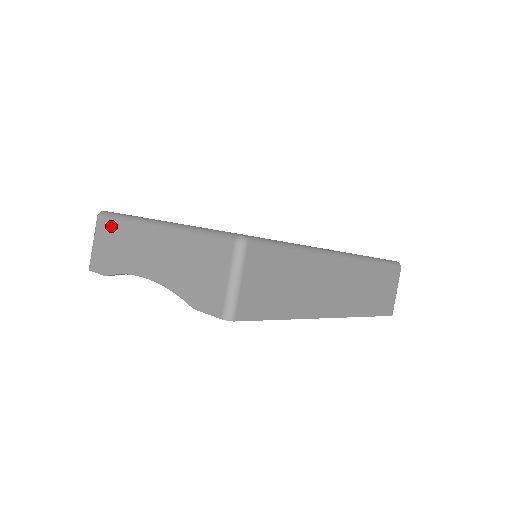
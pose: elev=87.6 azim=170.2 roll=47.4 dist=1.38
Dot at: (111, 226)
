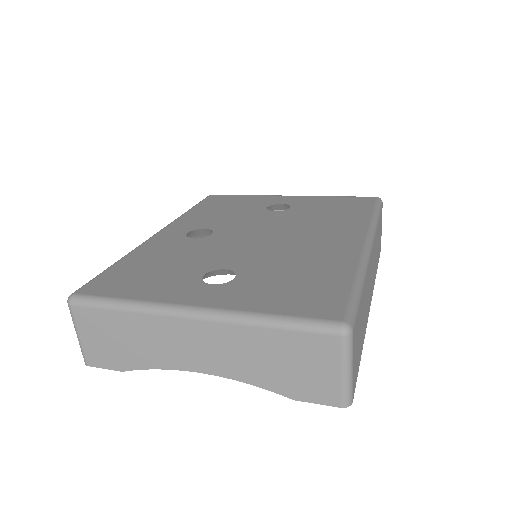
Dot at: (105, 318)
